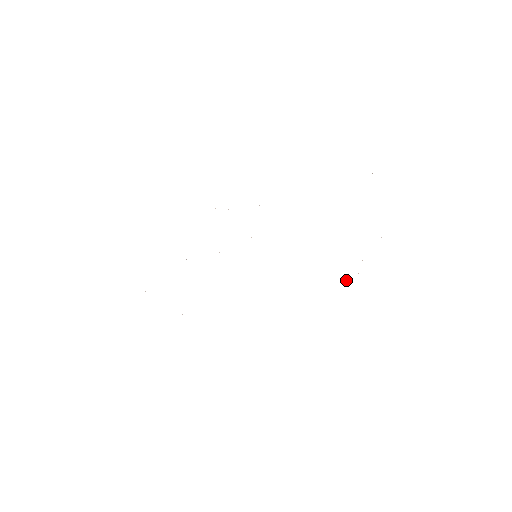
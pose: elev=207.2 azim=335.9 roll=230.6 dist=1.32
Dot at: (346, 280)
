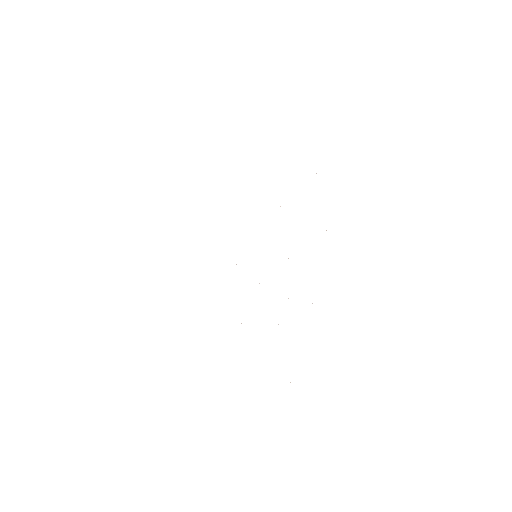
Dot at: occluded
